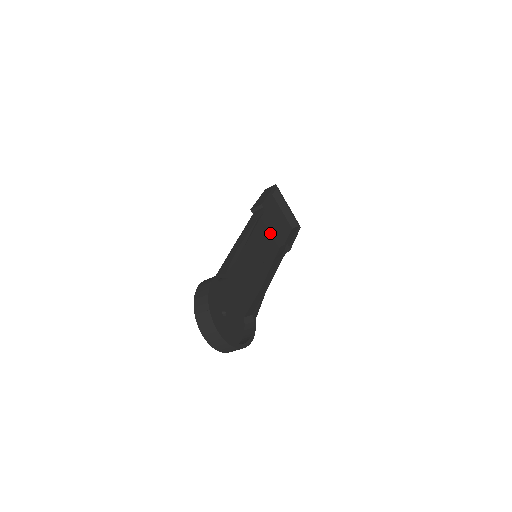
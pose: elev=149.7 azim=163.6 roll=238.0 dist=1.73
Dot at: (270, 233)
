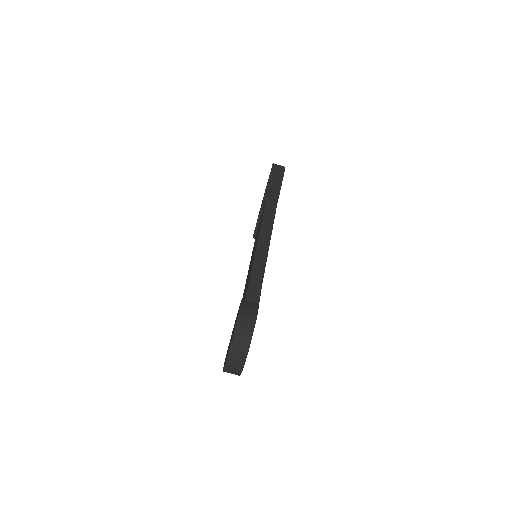
Dot at: occluded
